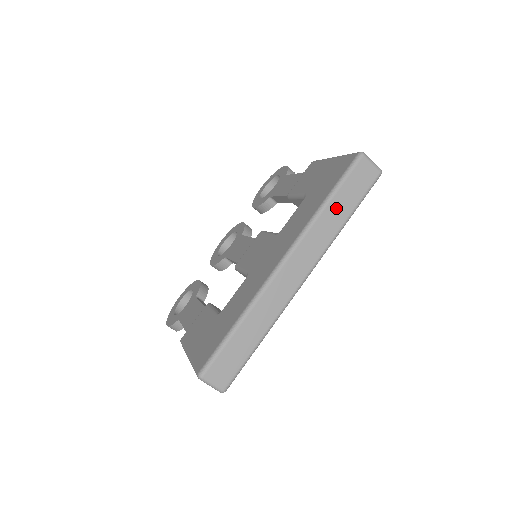
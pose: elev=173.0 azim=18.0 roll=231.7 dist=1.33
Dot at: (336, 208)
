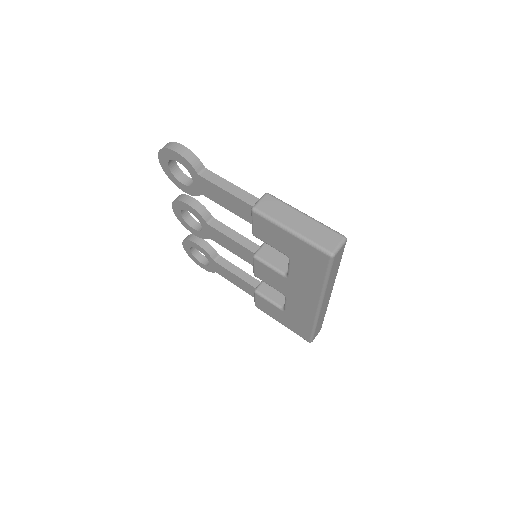
Dot at: (332, 276)
